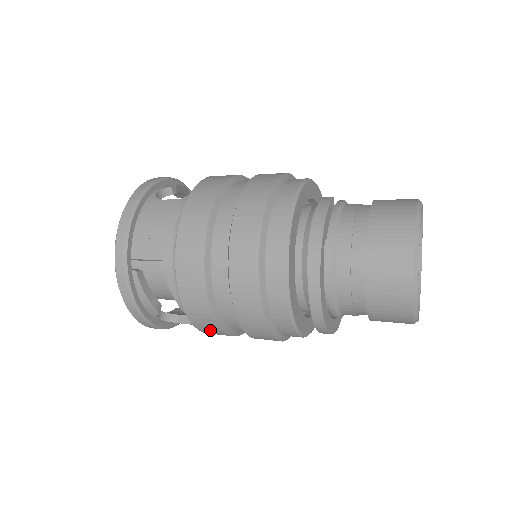
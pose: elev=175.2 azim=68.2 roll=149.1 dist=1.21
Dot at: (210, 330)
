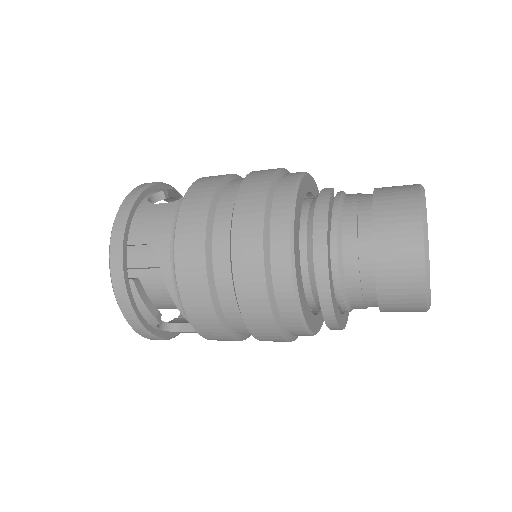
Dot at: (215, 336)
